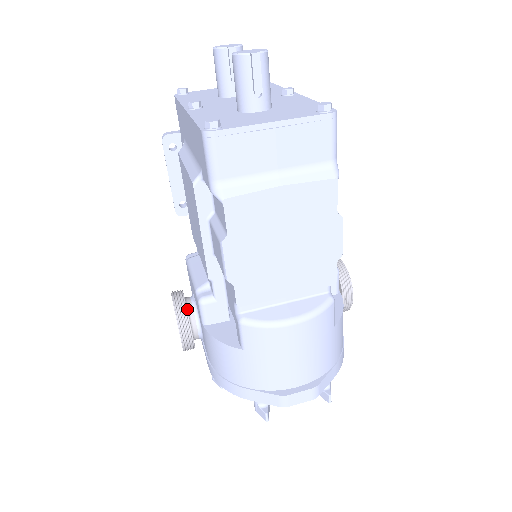
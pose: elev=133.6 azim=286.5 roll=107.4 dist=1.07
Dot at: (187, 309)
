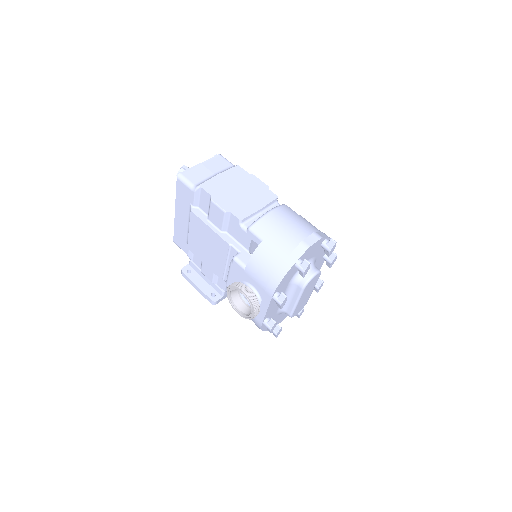
Dot at: occluded
